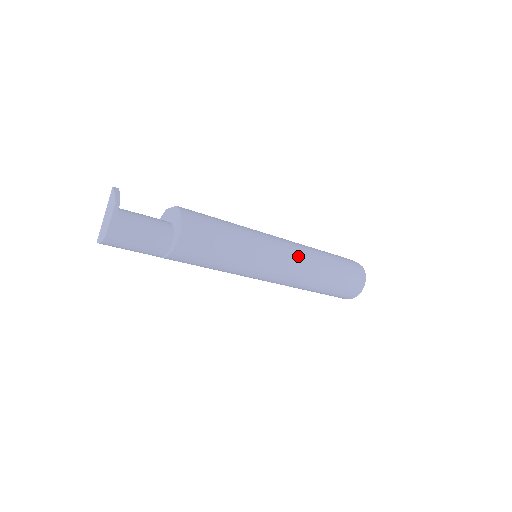
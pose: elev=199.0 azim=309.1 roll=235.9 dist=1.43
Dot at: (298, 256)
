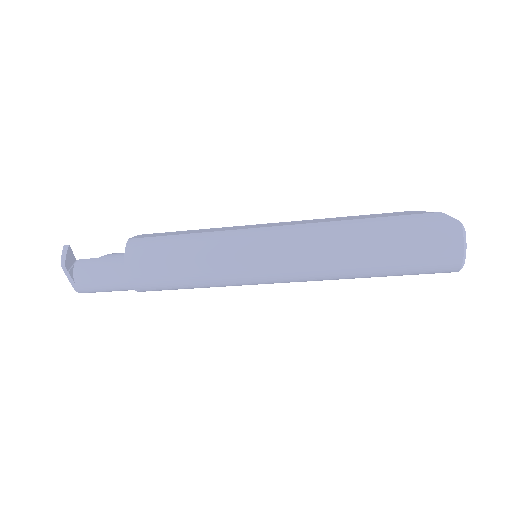
Dot at: (300, 251)
